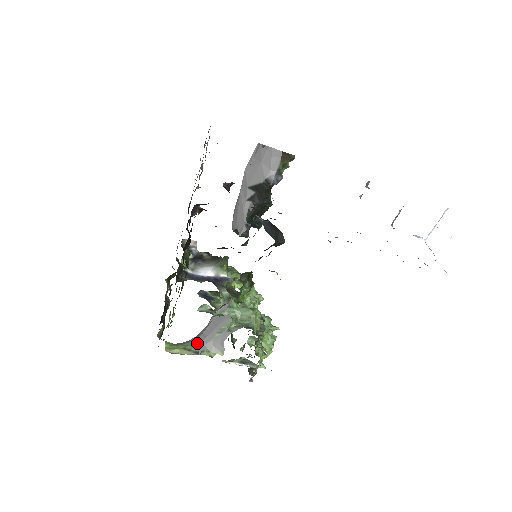
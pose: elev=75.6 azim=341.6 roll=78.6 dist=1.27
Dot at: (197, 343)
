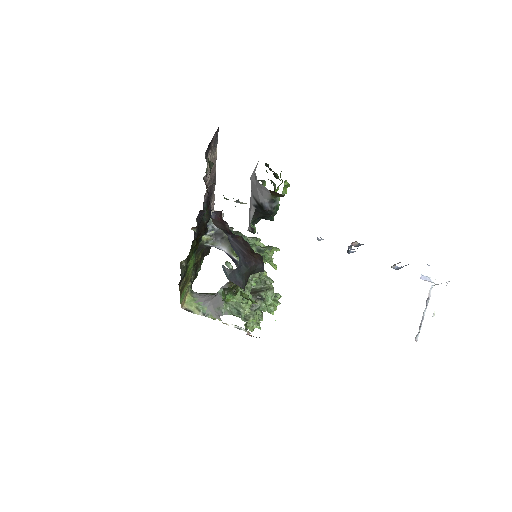
Dot at: (206, 307)
